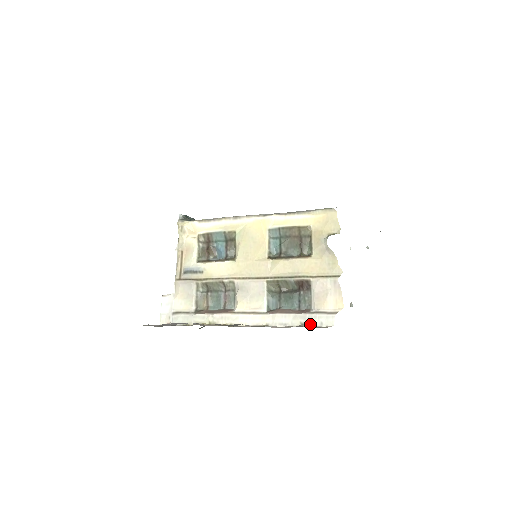
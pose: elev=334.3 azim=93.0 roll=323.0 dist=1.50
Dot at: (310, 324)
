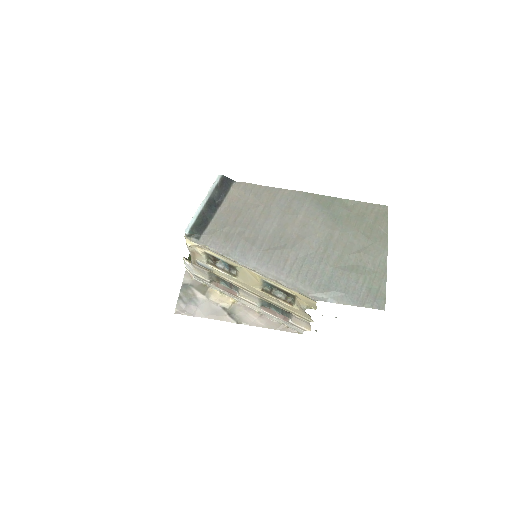
Dot at: (288, 326)
